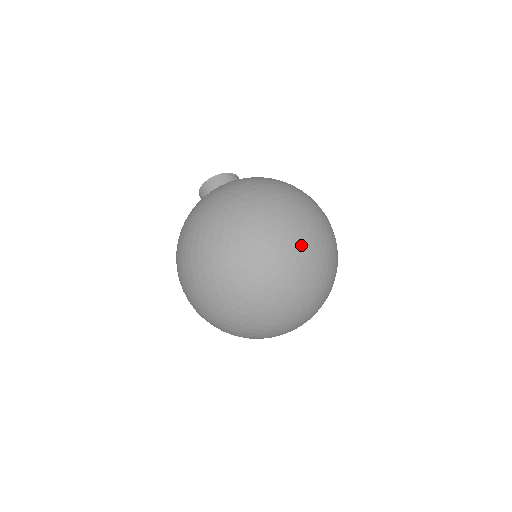
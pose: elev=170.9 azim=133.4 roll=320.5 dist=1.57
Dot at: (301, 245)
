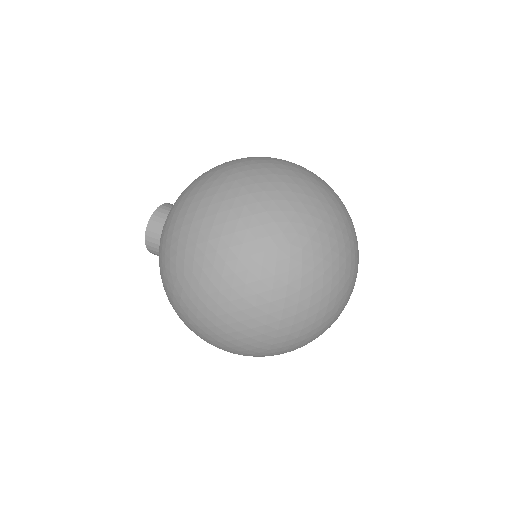
Dot at: (295, 206)
